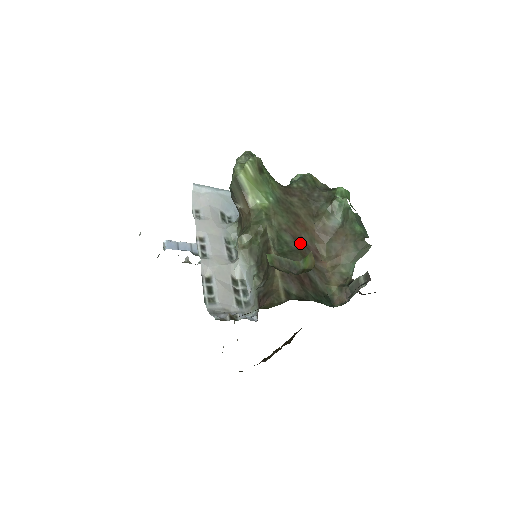
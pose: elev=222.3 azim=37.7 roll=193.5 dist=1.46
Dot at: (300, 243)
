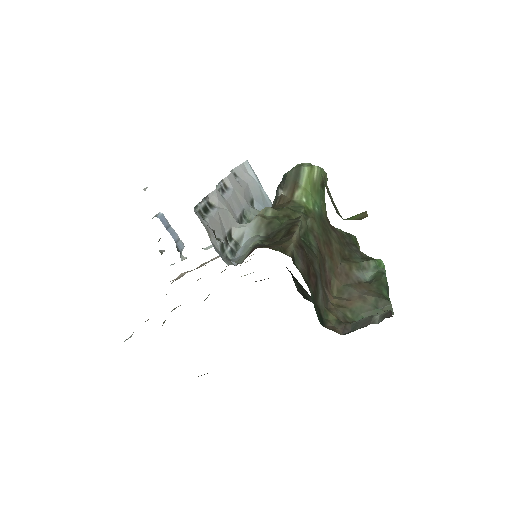
Dot at: (321, 258)
